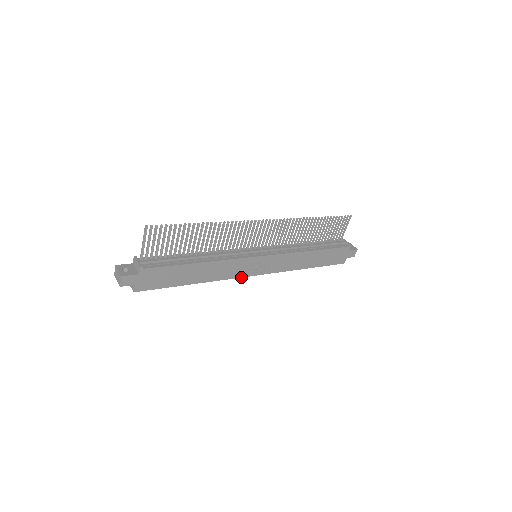
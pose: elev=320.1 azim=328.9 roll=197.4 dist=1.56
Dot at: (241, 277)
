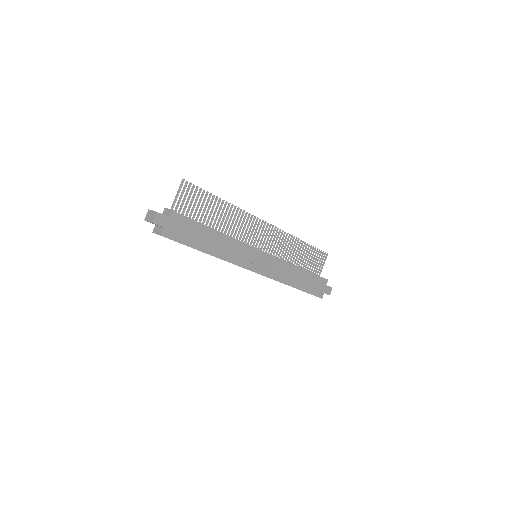
Dot at: (244, 268)
